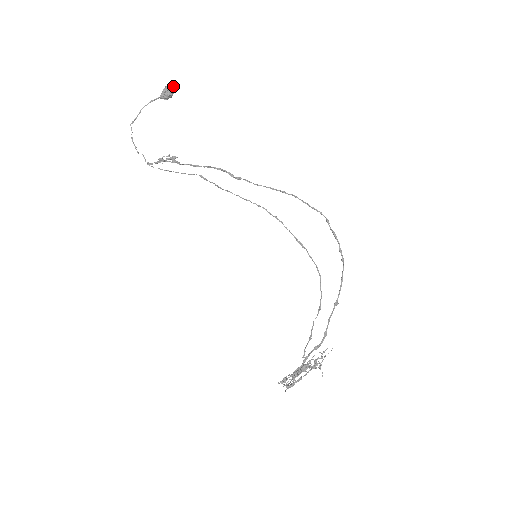
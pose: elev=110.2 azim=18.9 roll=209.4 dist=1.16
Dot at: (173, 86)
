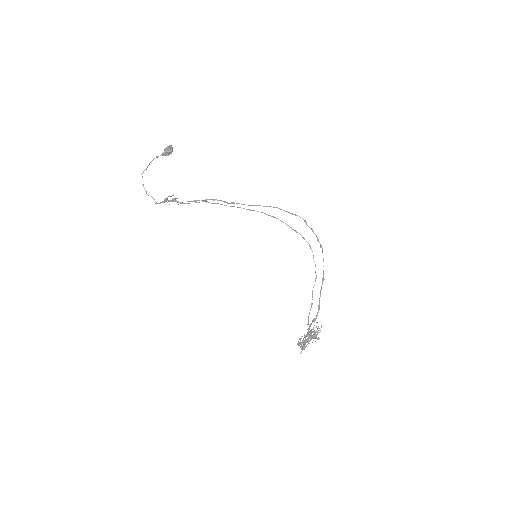
Dot at: occluded
